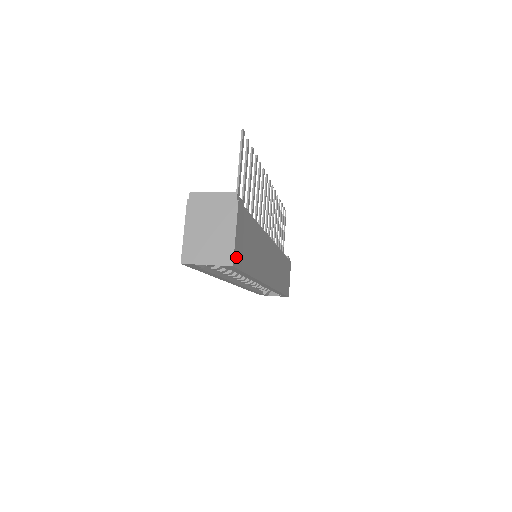
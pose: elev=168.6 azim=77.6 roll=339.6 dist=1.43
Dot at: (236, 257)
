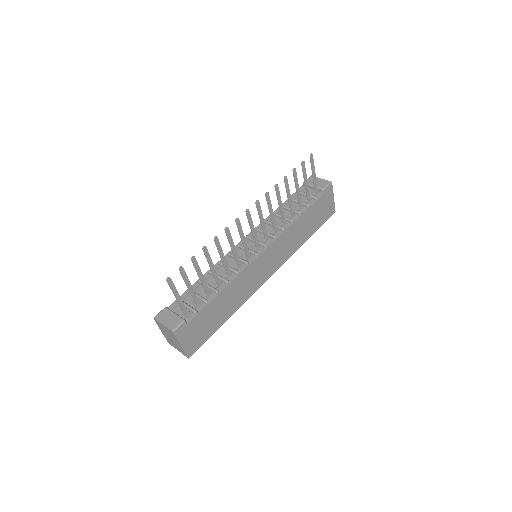
Dot at: (191, 350)
